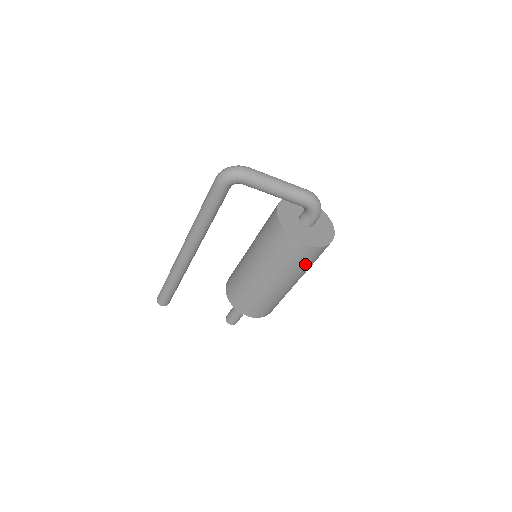
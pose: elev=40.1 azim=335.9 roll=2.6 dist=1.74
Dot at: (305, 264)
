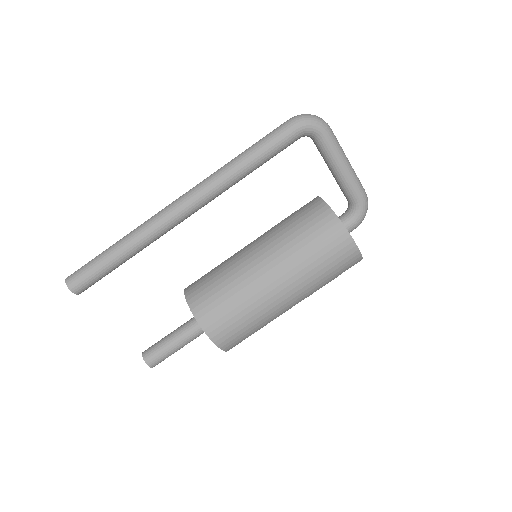
Dot at: (331, 273)
